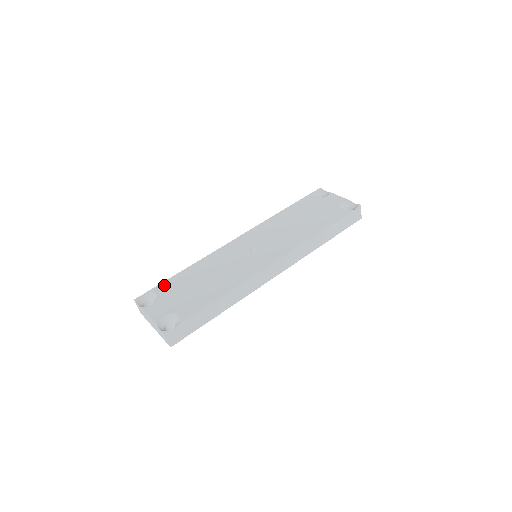
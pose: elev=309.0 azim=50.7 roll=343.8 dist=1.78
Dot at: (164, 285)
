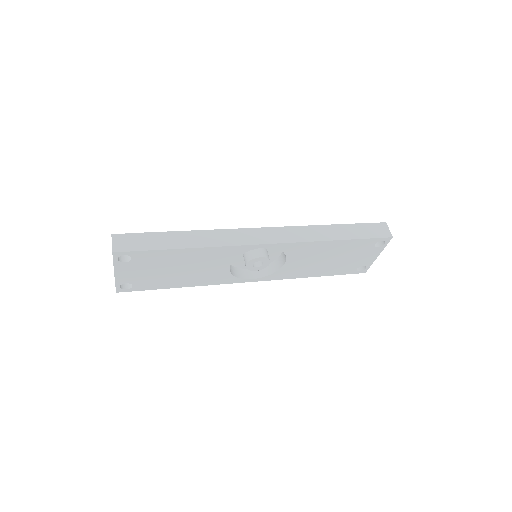
Dot at: occluded
